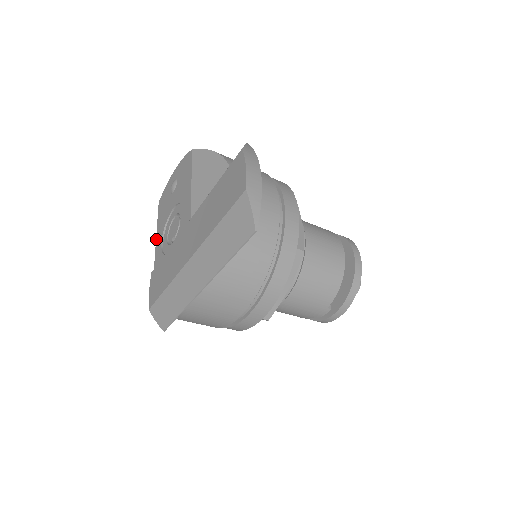
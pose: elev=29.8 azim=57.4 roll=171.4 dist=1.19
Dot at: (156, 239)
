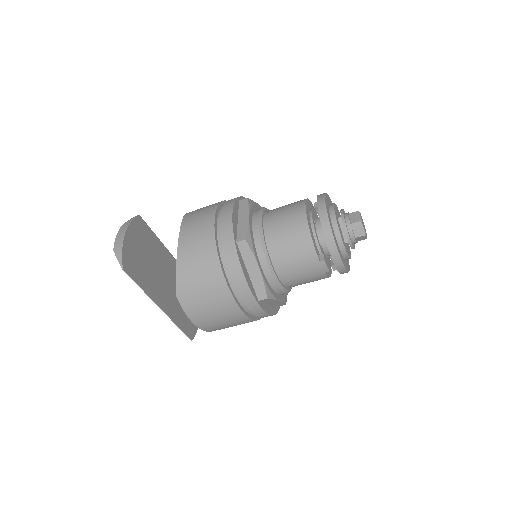
Dot at: occluded
